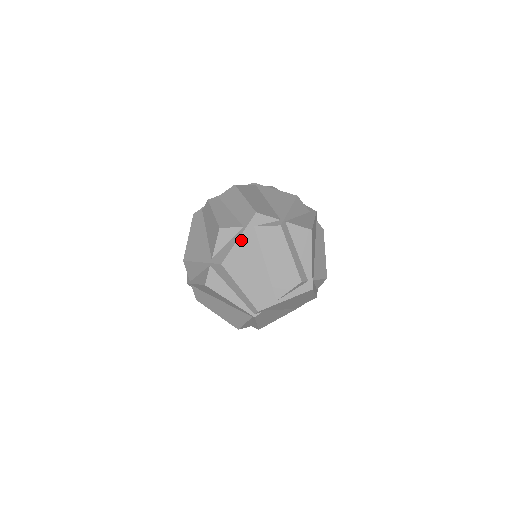
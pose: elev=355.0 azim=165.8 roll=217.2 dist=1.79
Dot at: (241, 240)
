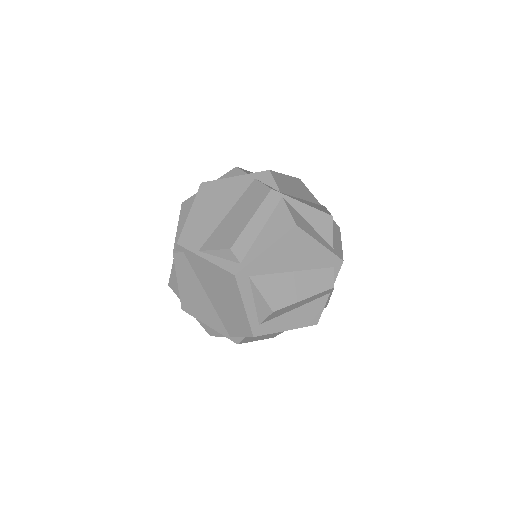
Dot at: (234, 179)
